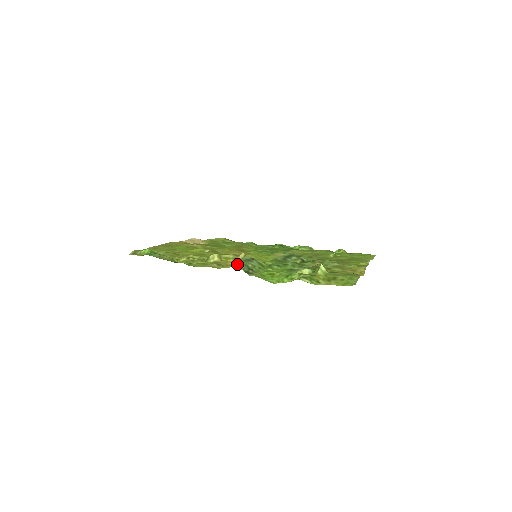
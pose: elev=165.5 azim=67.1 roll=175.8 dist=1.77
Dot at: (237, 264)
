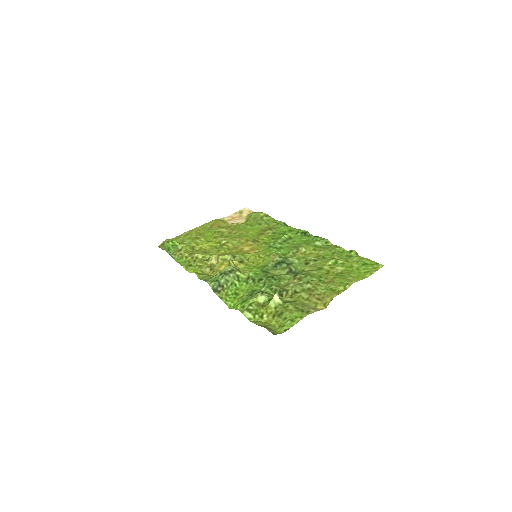
Dot at: (212, 278)
